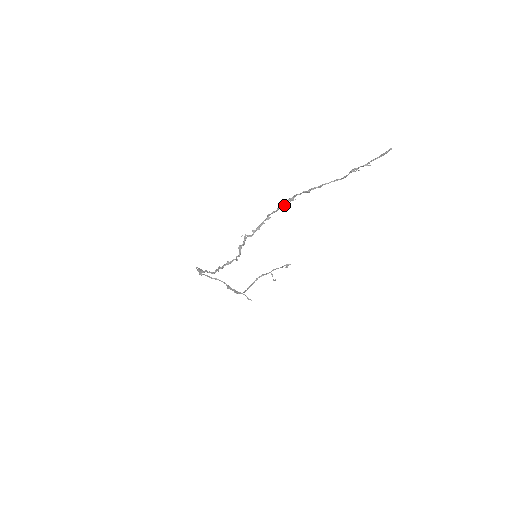
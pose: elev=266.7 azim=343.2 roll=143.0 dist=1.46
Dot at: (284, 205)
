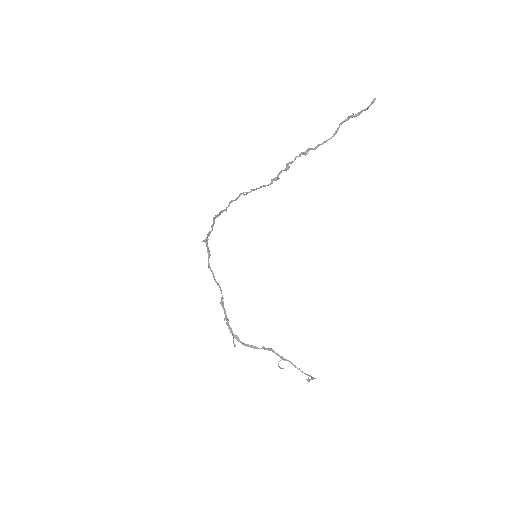
Dot at: (285, 168)
